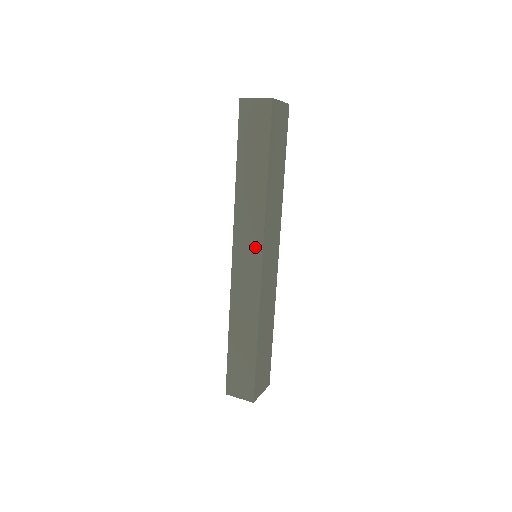
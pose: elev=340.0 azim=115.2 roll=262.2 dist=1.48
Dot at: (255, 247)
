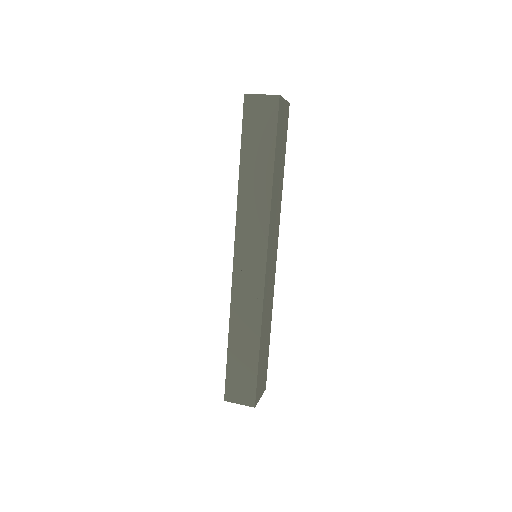
Dot at: (259, 246)
